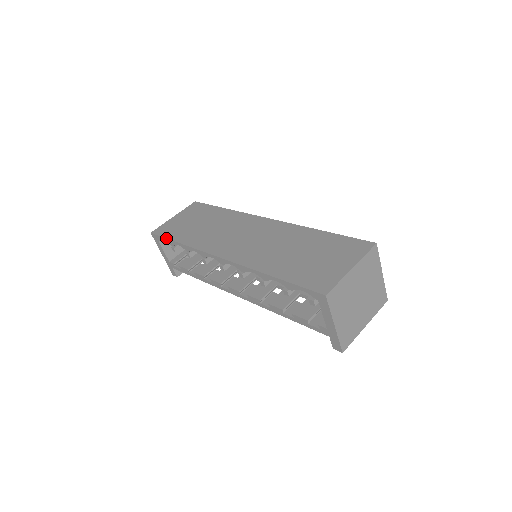
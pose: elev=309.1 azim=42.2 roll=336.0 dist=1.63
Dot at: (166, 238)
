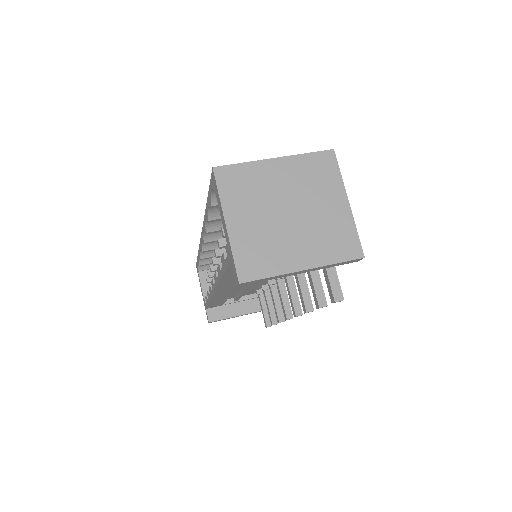
Dot at: (197, 258)
